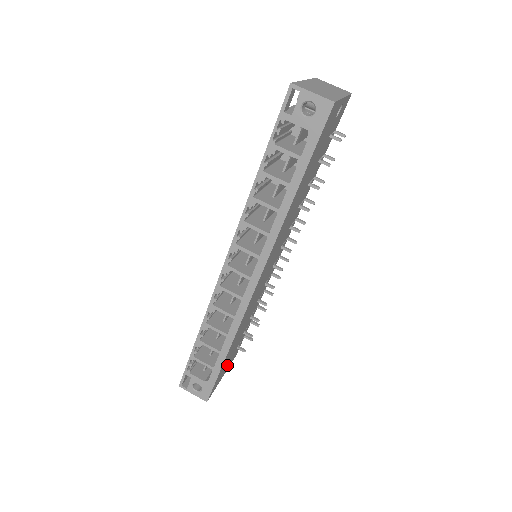
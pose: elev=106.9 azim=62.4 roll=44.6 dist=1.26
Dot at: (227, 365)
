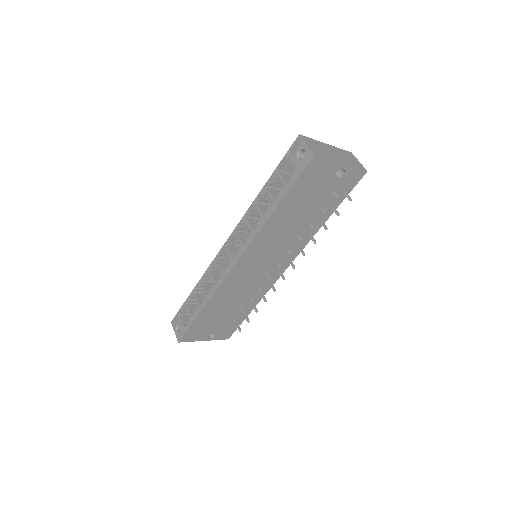
Dot at: (209, 332)
